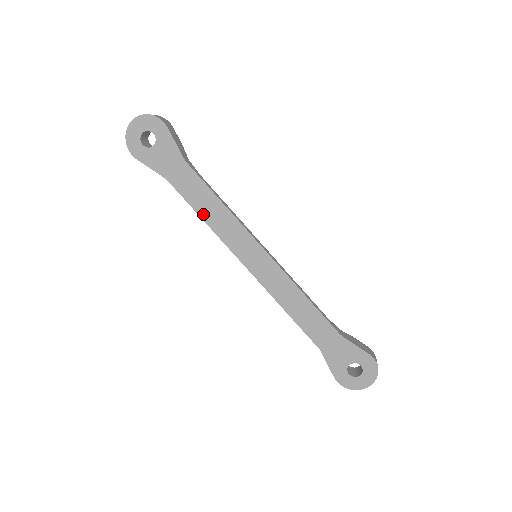
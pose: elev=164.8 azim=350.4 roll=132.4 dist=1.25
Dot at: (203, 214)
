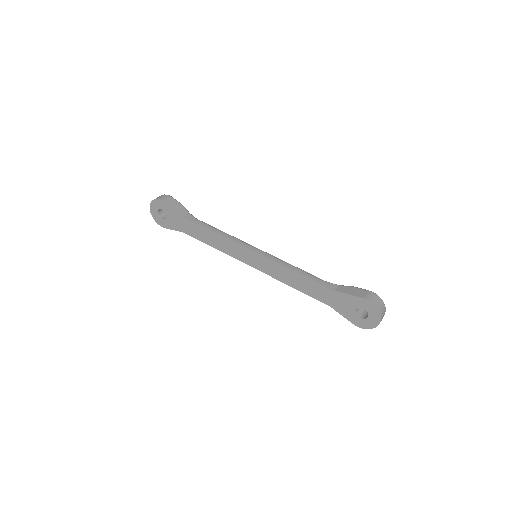
Dot at: (211, 244)
